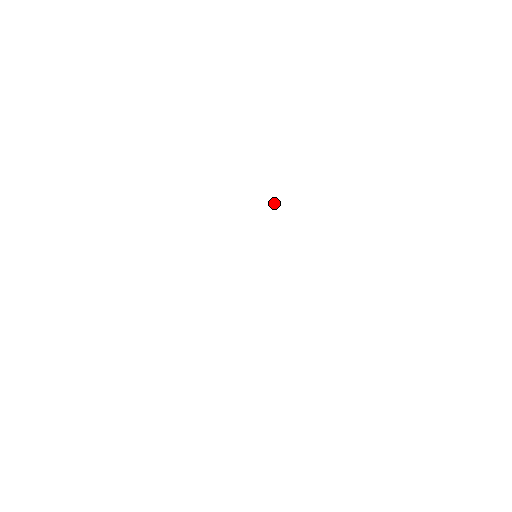
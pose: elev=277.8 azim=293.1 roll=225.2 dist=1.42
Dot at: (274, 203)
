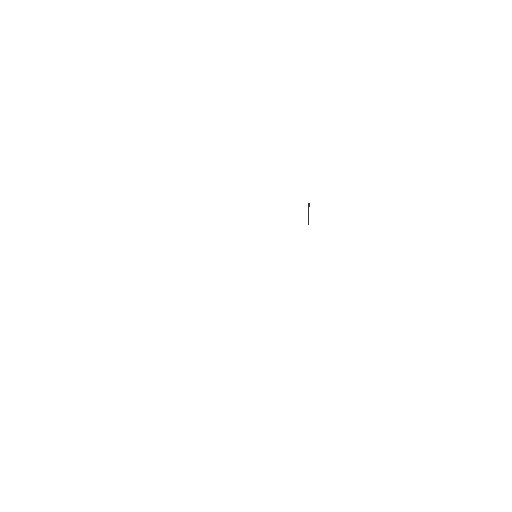
Dot at: (308, 211)
